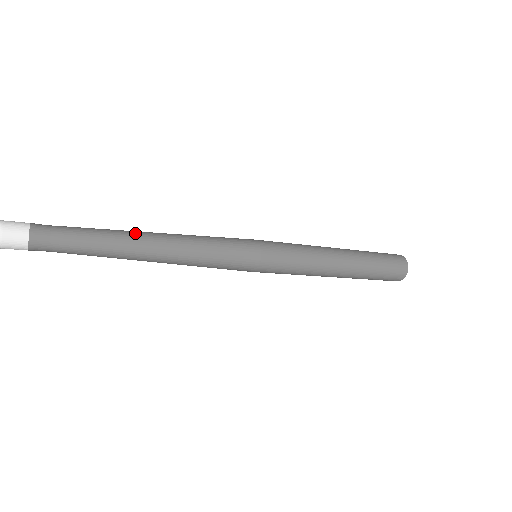
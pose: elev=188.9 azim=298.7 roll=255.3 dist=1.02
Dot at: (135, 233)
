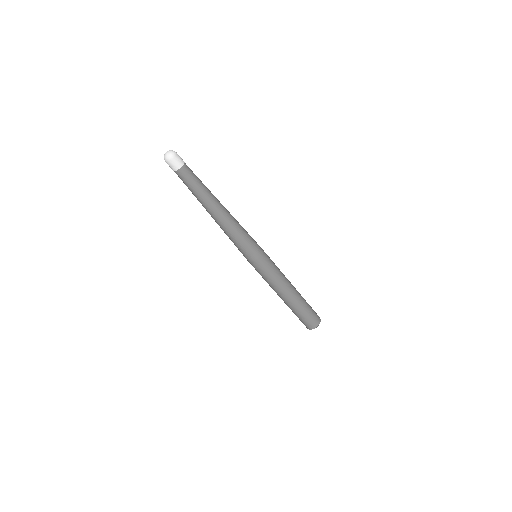
Dot at: (217, 199)
